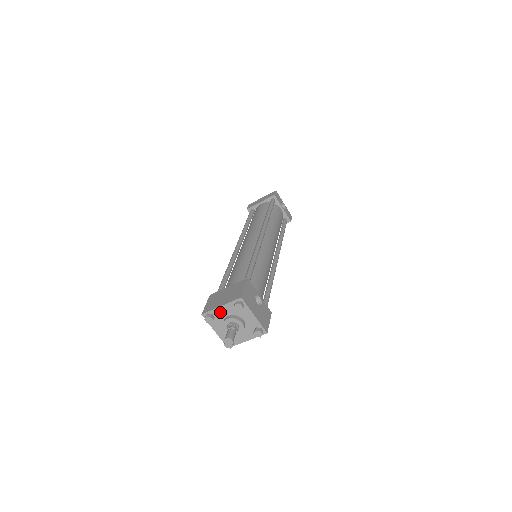
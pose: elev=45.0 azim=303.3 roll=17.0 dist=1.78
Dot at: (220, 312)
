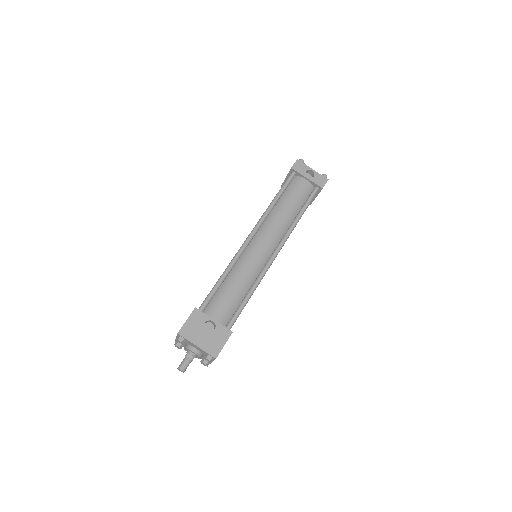
Dot at: occluded
